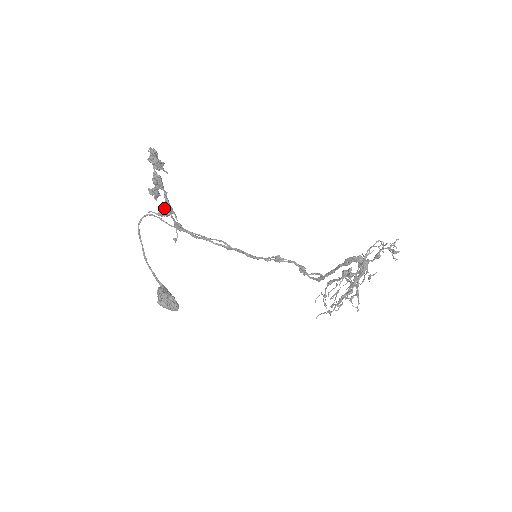
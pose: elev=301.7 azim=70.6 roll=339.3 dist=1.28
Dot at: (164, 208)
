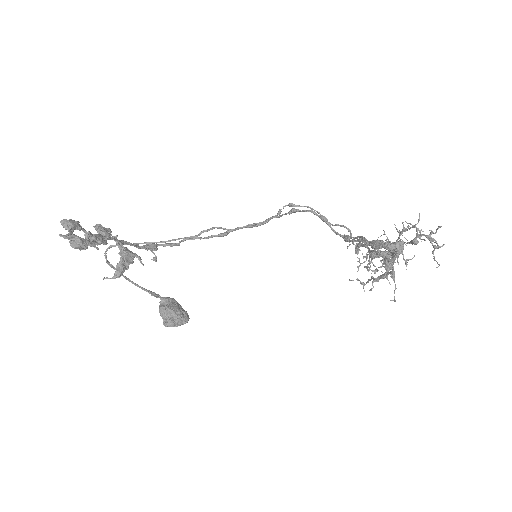
Dot at: (120, 262)
